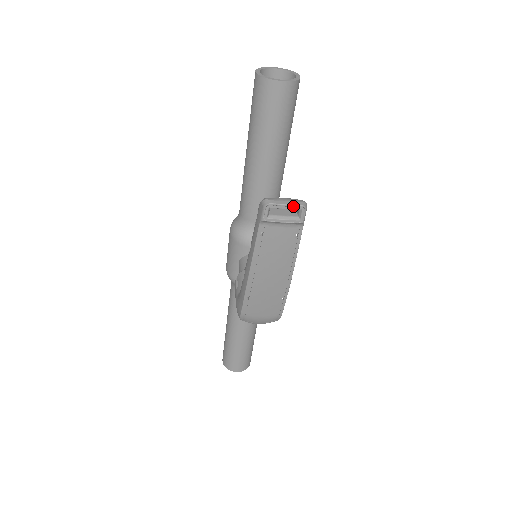
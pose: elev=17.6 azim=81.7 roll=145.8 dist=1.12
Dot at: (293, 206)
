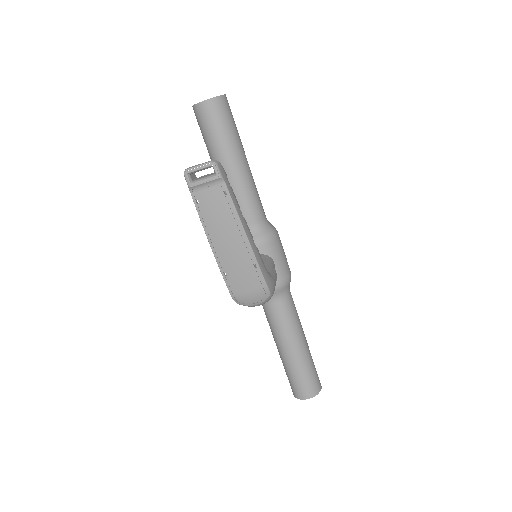
Dot at: (204, 165)
